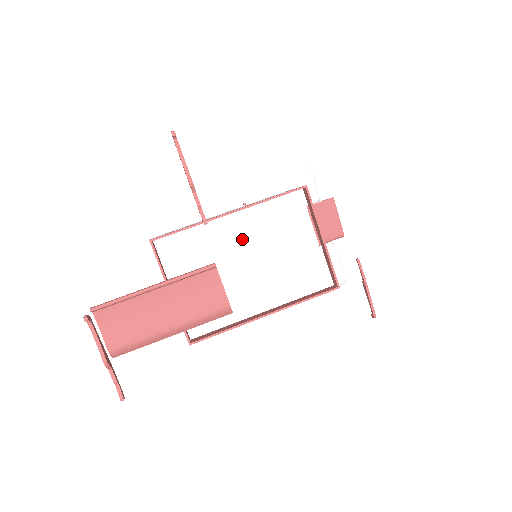
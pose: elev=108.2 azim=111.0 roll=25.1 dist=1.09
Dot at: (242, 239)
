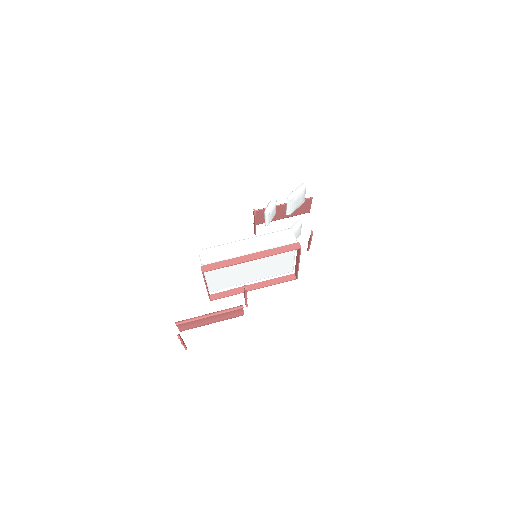
Dot at: (253, 260)
